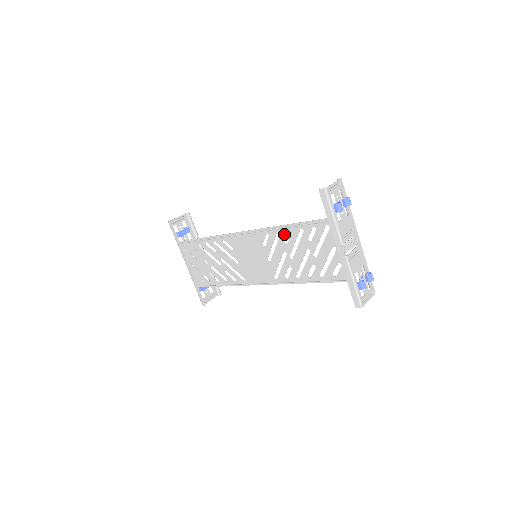
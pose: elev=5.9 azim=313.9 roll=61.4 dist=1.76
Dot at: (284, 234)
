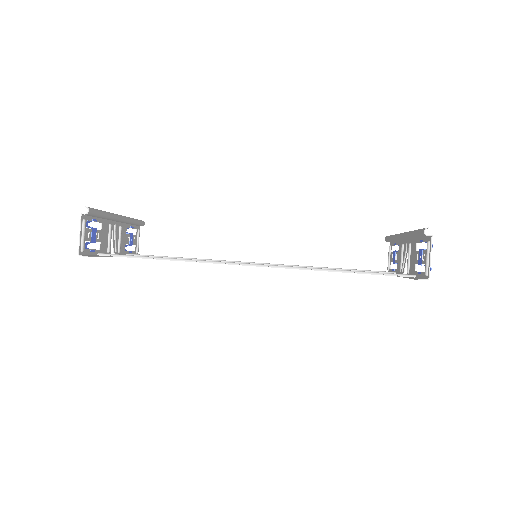
Dot at: occluded
